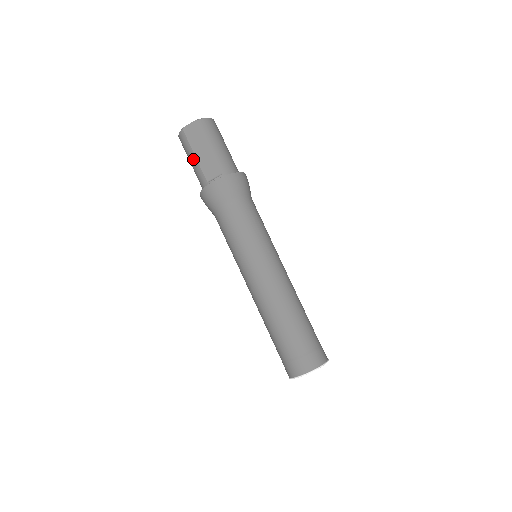
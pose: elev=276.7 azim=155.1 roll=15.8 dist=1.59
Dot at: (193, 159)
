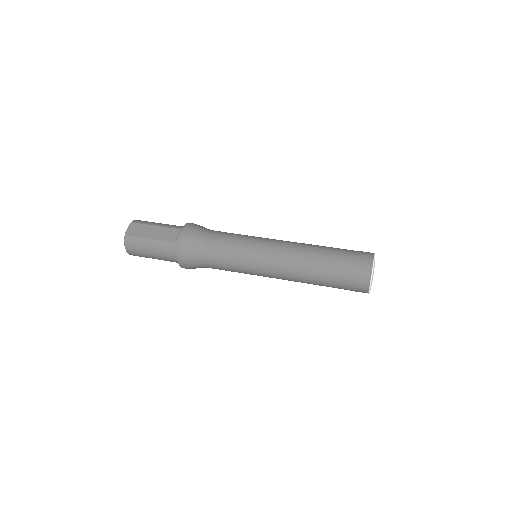
Dot at: (151, 243)
